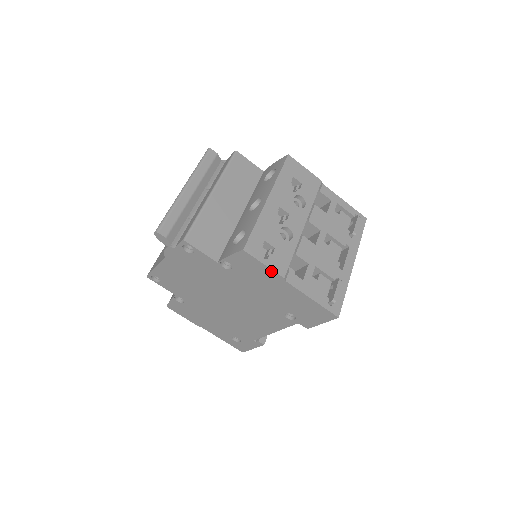
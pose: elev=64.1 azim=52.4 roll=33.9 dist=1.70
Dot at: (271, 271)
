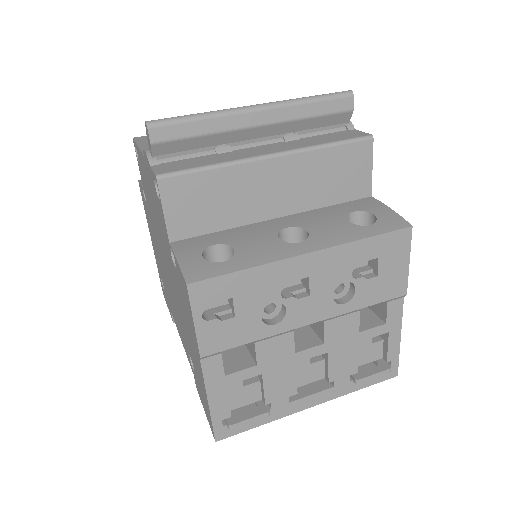
Dot at: (196, 335)
